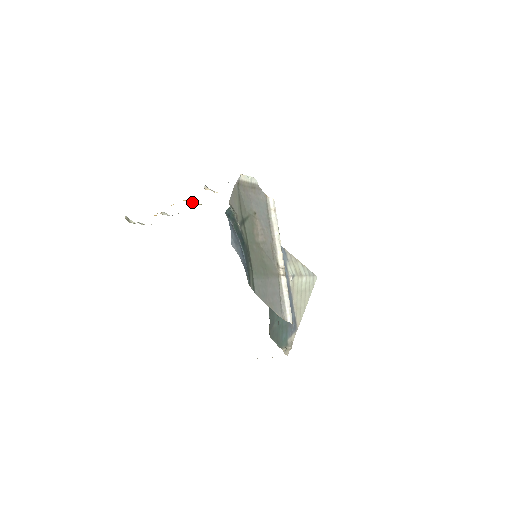
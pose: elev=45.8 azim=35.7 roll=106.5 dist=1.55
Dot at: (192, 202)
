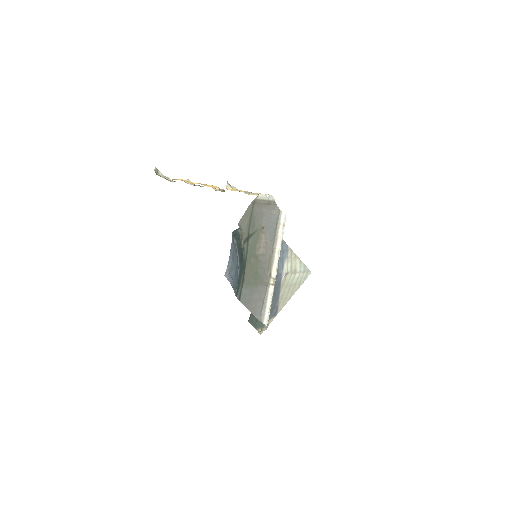
Dot at: occluded
